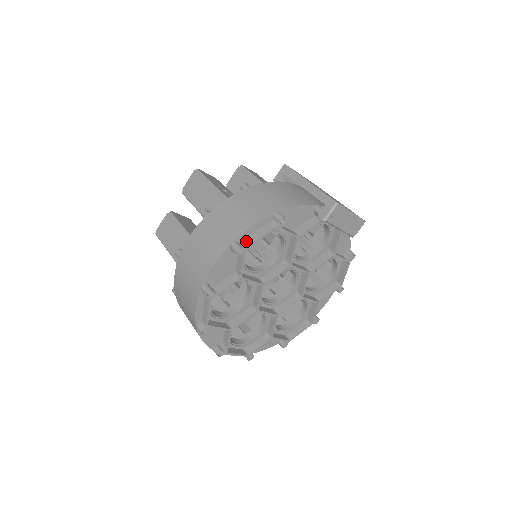
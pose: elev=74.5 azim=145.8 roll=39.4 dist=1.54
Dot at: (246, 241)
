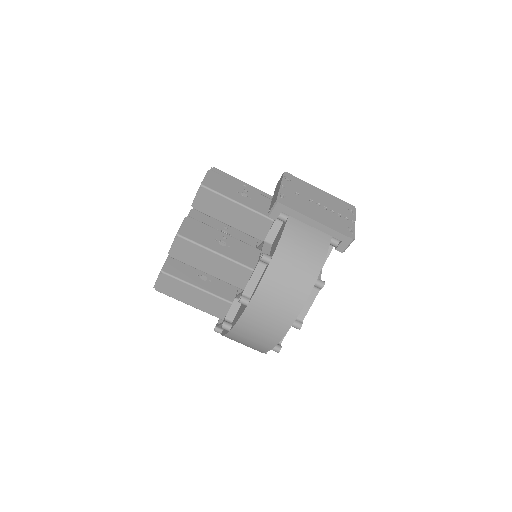
Dot at: (300, 314)
